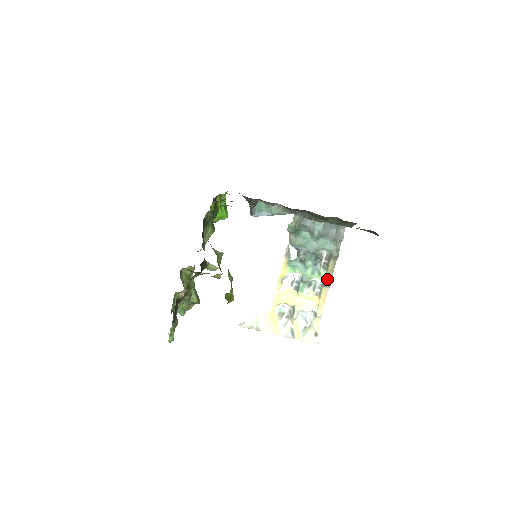
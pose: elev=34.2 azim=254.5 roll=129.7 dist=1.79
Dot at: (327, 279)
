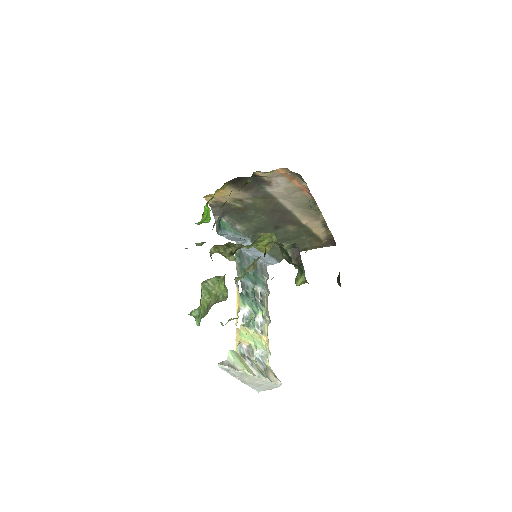
Dot at: (267, 315)
